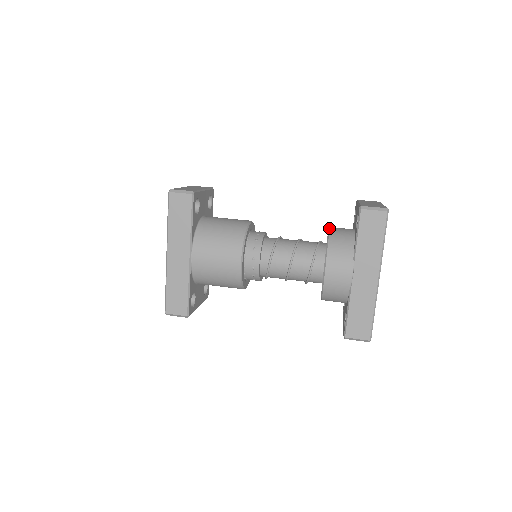
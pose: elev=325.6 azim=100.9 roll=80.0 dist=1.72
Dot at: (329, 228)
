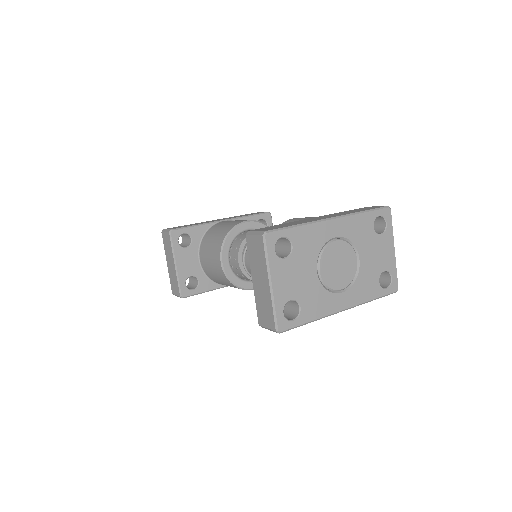
Dot at: occluded
